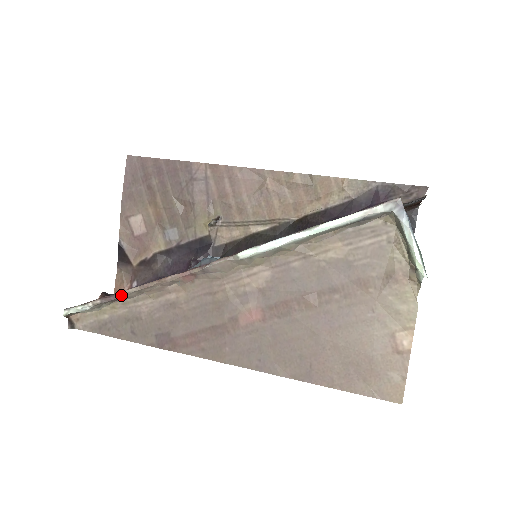
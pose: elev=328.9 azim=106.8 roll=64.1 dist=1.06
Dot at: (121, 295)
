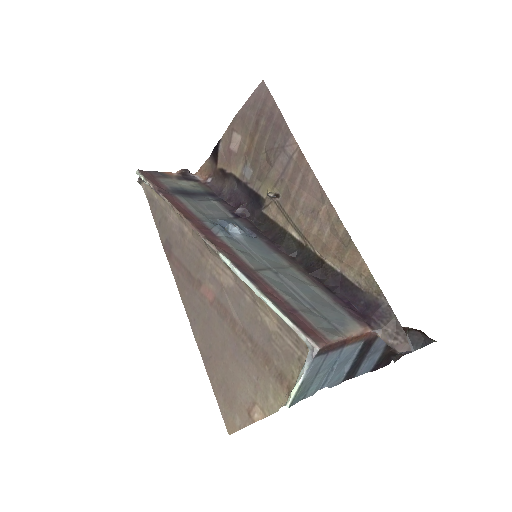
Dot at: (162, 197)
